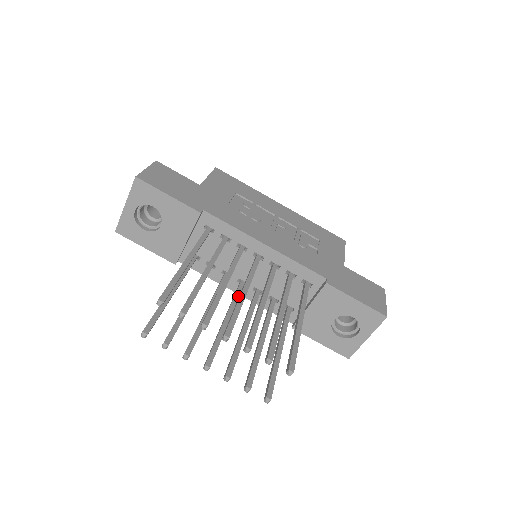
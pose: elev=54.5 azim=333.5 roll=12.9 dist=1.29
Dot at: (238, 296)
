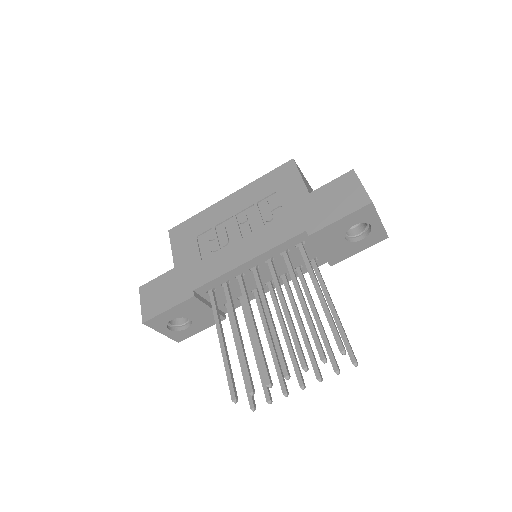
Dot at: (275, 301)
